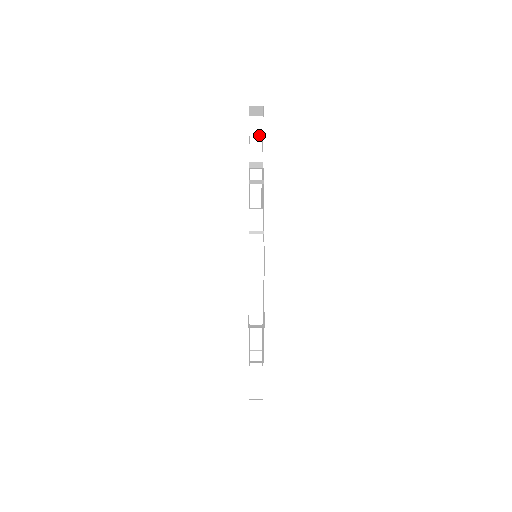
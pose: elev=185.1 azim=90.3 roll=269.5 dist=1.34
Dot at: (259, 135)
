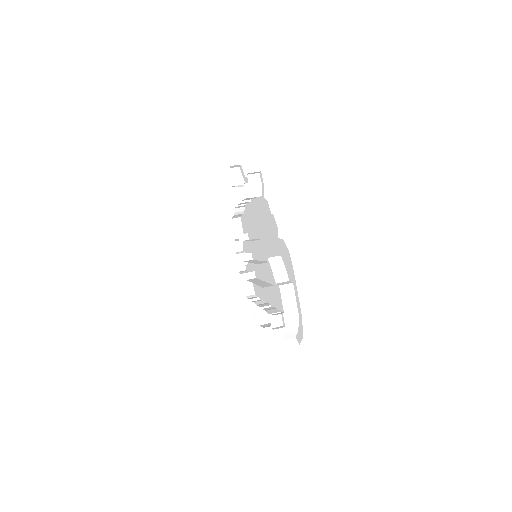
Dot at: (291, 338)
